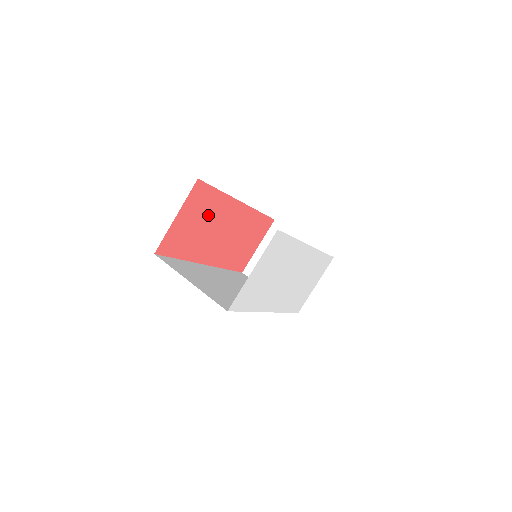
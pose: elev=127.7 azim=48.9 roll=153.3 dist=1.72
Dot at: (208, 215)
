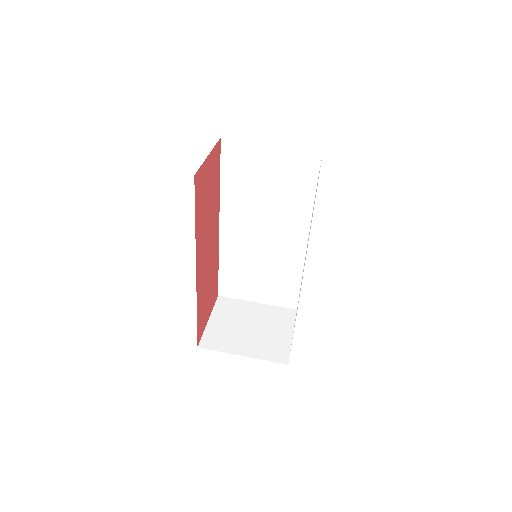
Dot at: (212, 197)
